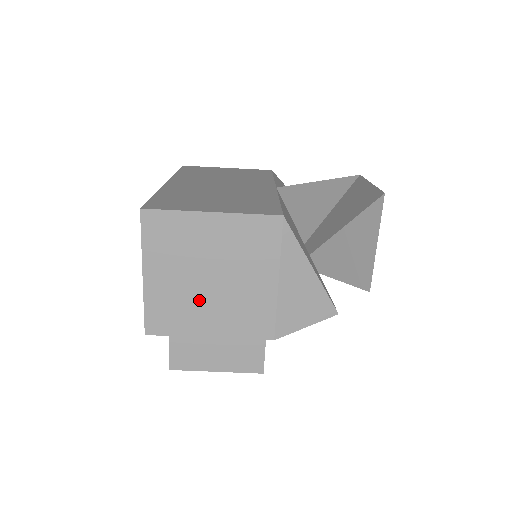
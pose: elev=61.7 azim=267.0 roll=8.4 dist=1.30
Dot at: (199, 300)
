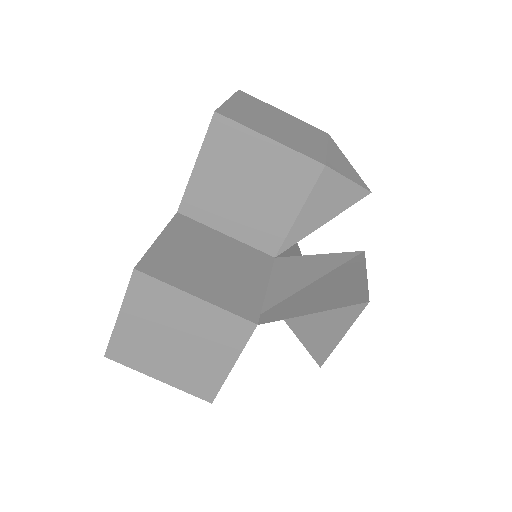
Dot at: (267, 124)
